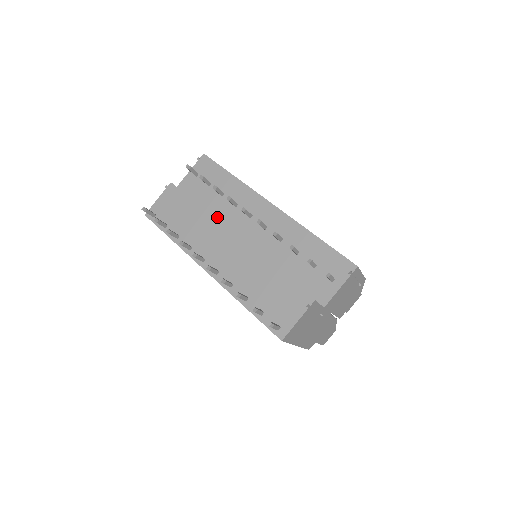
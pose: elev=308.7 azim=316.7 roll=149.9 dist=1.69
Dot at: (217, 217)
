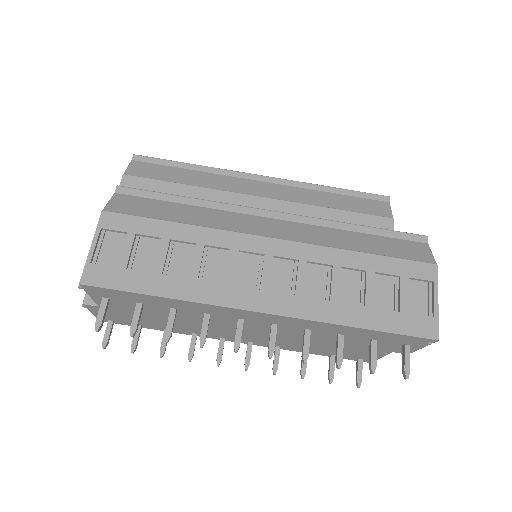
Dot at: (195, 321)
